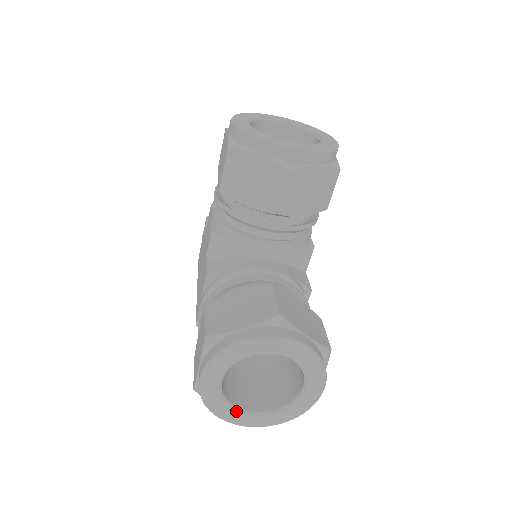
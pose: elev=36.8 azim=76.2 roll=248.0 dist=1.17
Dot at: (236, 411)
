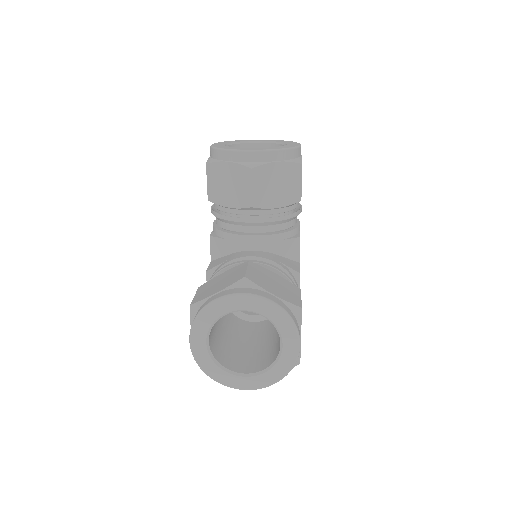
Dot at: (228, 373)
